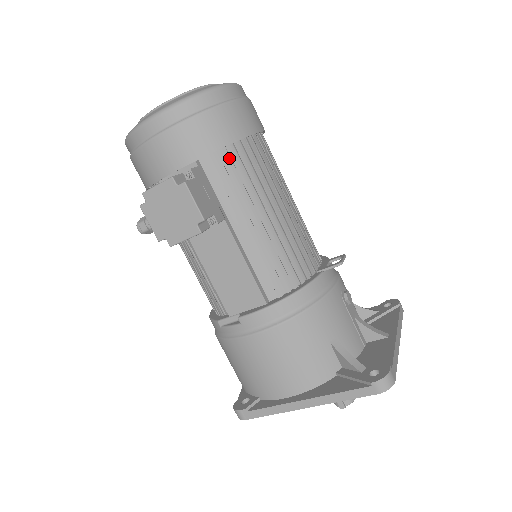
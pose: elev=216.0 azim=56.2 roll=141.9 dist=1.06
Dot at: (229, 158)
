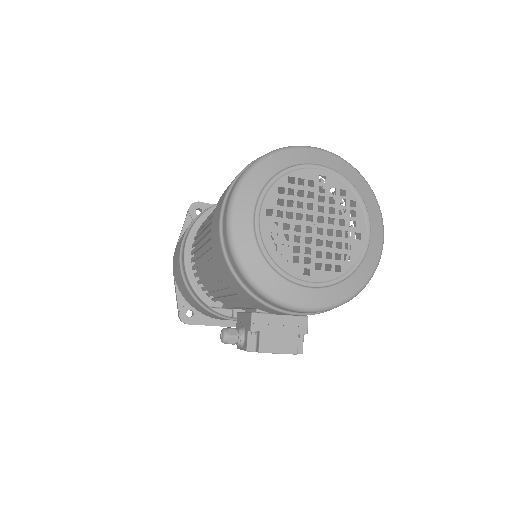
Dot at: occluded
